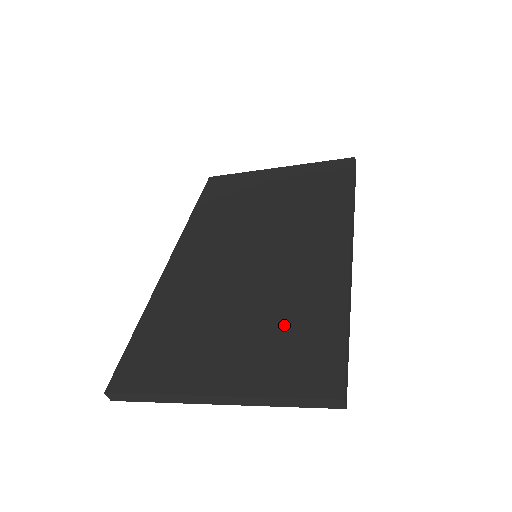
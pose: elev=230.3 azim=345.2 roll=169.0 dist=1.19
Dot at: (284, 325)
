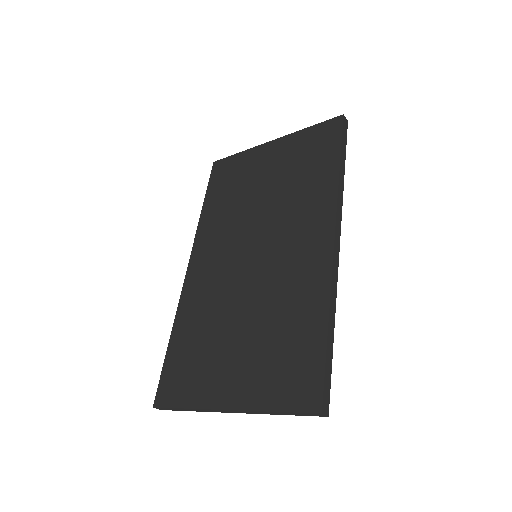
Dot at: (277, 337)
